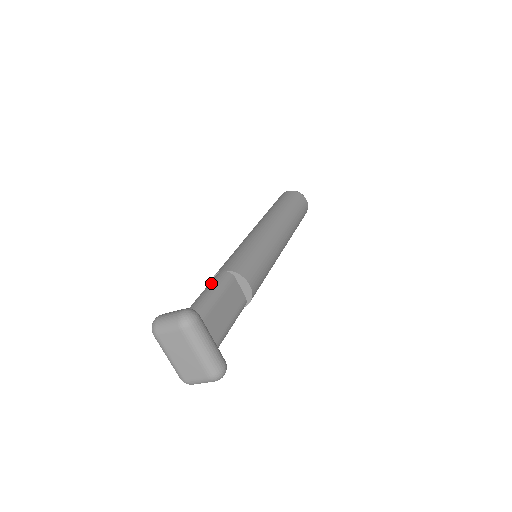
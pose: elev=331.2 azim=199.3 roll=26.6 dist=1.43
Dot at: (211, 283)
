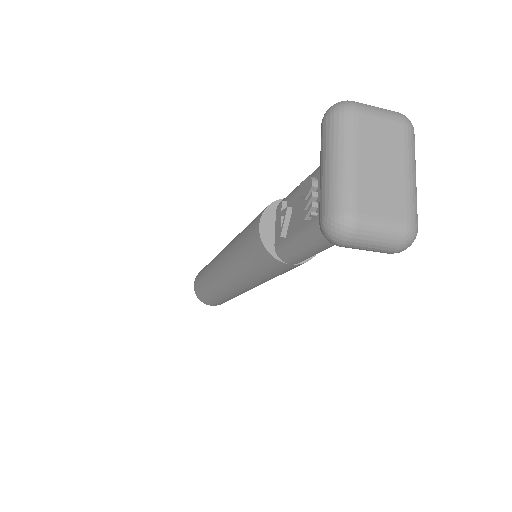
Dot at: occluded
